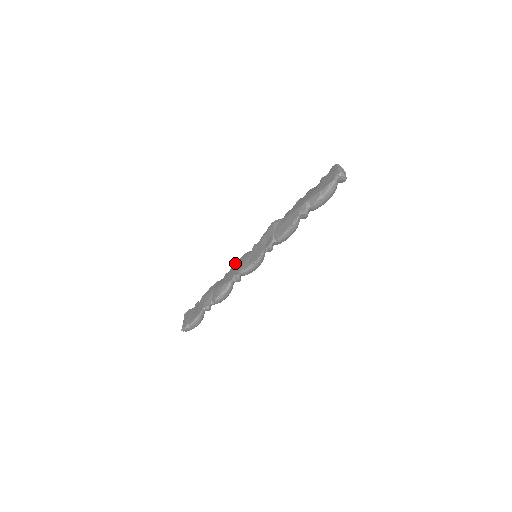
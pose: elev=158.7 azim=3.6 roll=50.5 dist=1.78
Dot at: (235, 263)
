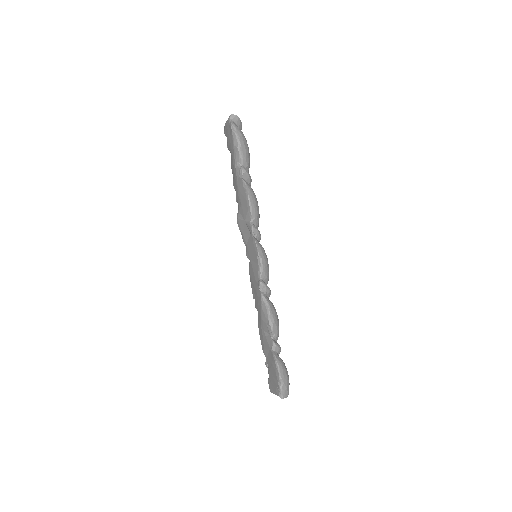
Dot at: occluded
